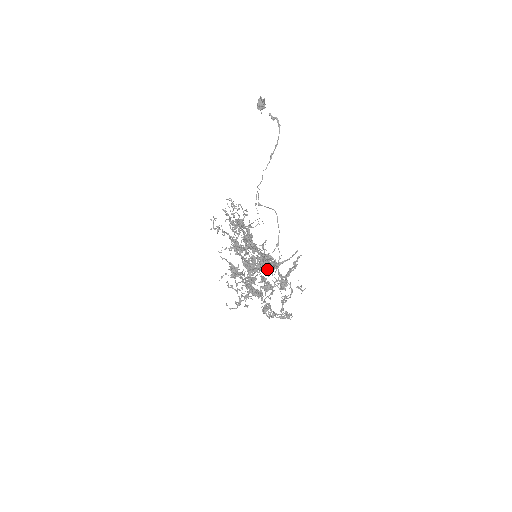
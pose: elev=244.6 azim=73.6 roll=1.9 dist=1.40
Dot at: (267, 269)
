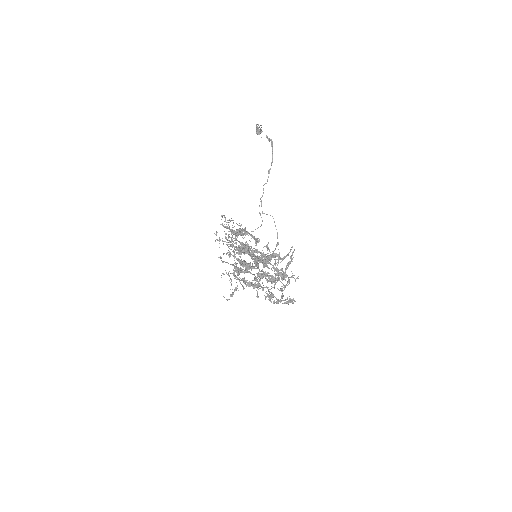
Dot at: occluded
